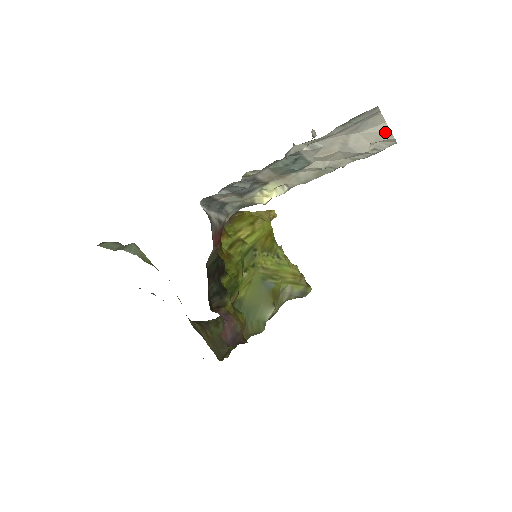
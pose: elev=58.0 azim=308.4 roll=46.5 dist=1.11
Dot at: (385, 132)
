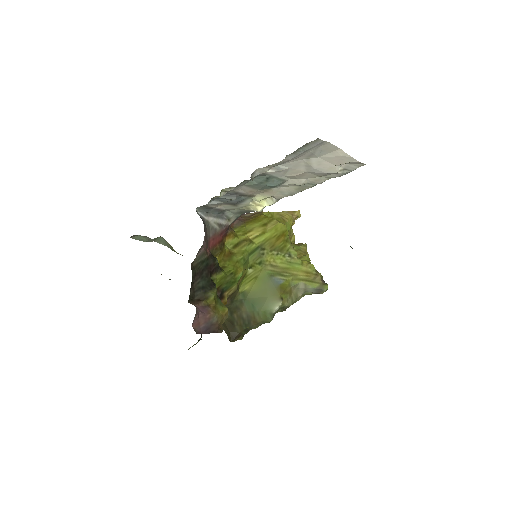
Dot at: (344, 156)
